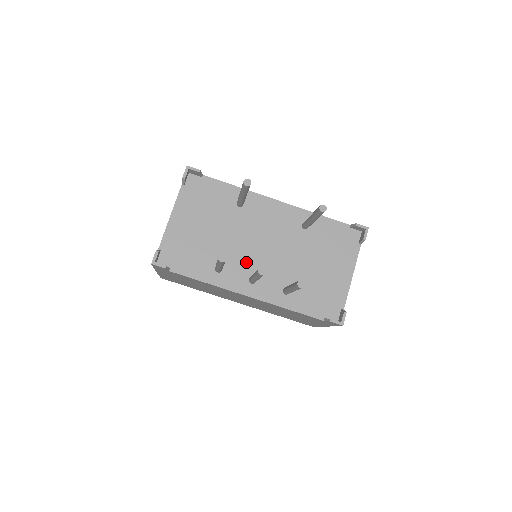
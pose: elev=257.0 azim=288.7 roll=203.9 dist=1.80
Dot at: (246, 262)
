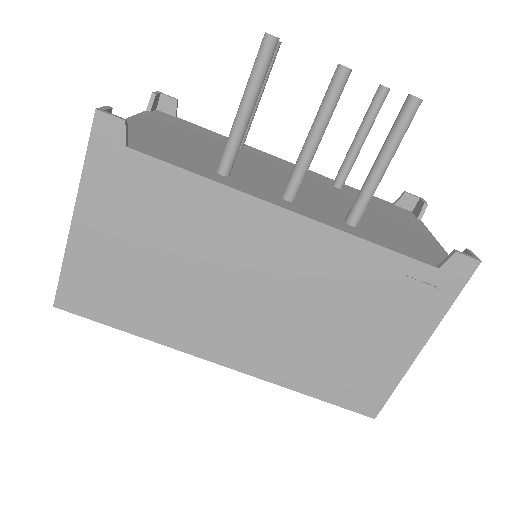
Dot at: (268, 183)
